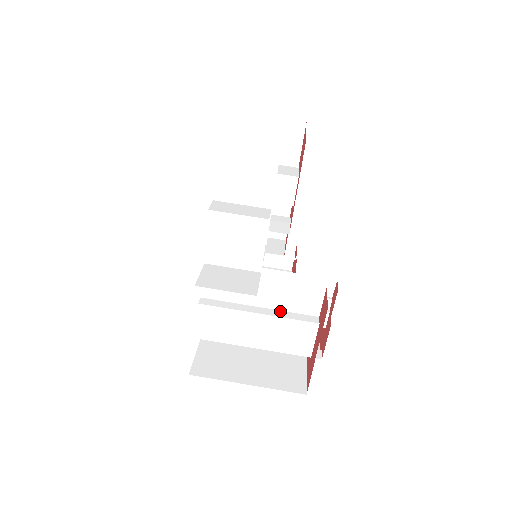
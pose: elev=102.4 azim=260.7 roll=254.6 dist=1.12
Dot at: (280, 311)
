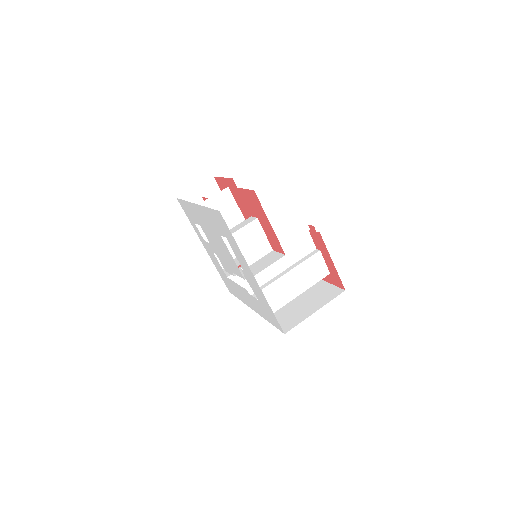
Dot at: (297, 262)
